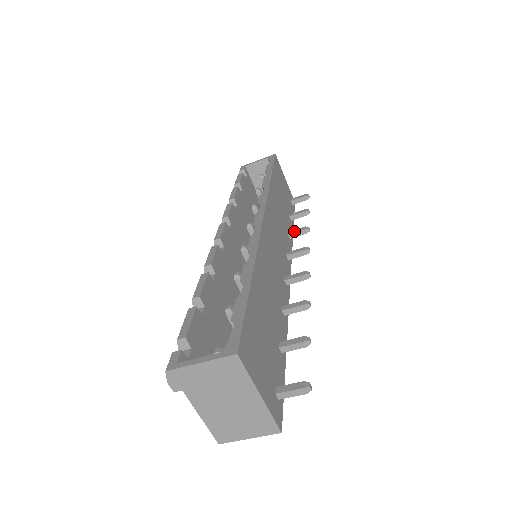
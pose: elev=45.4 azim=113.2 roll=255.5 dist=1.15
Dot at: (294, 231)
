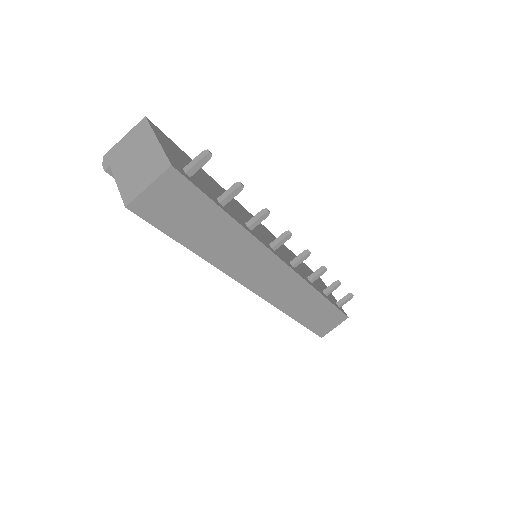
Dot at: (313, 274)
